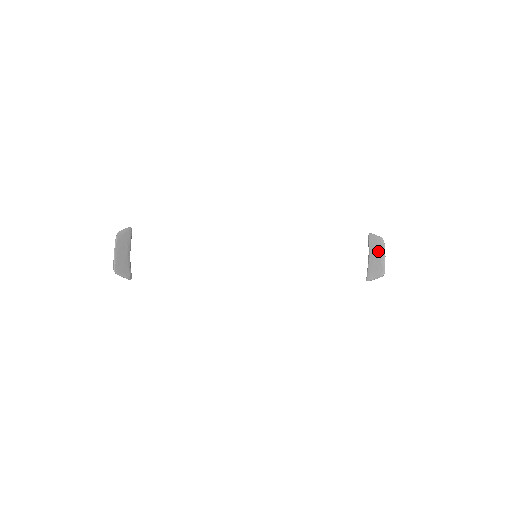
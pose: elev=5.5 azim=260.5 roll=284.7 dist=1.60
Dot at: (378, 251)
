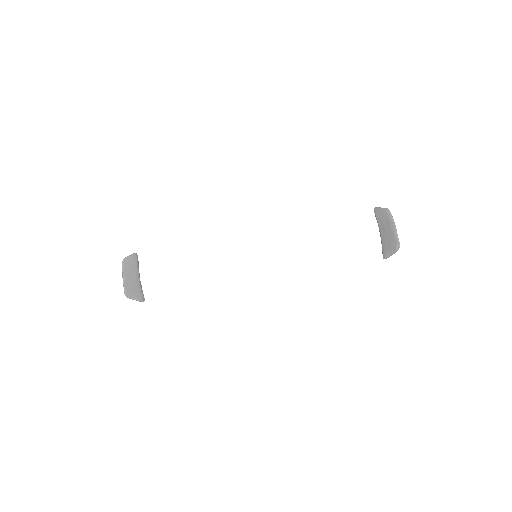
Dot at: (387, 224)
